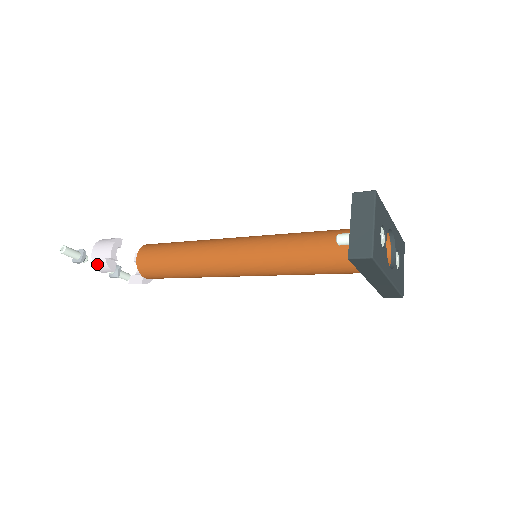
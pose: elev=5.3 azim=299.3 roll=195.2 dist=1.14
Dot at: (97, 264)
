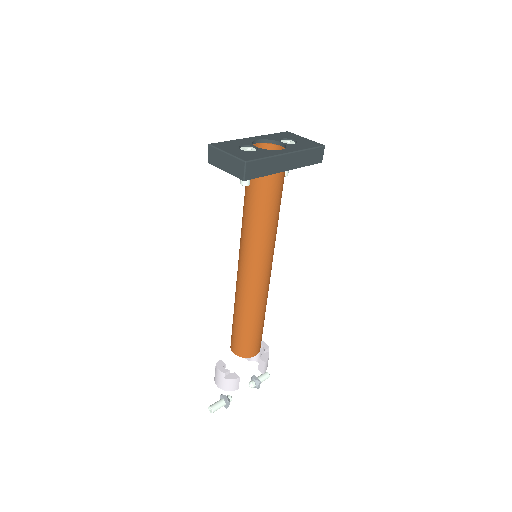
Dot at: (228, 388)
